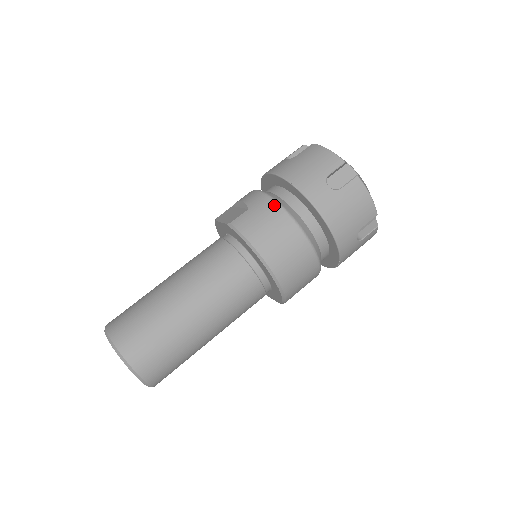
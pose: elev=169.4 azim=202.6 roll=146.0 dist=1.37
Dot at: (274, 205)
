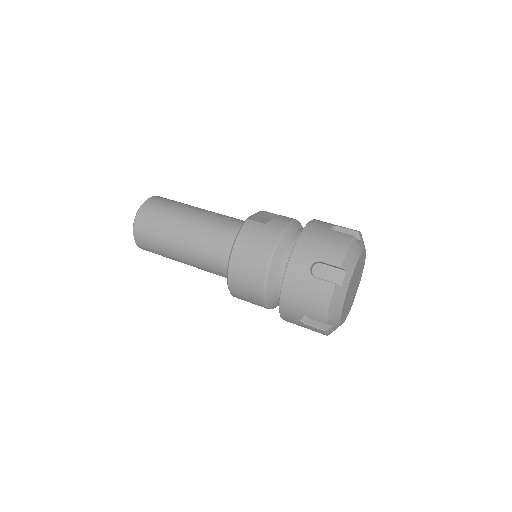
Dot at: (275, 238)
